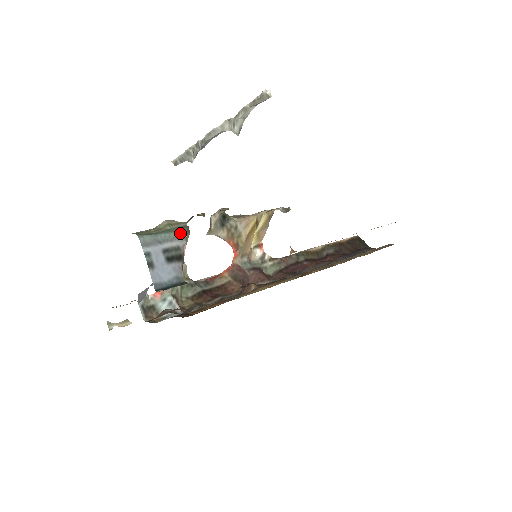
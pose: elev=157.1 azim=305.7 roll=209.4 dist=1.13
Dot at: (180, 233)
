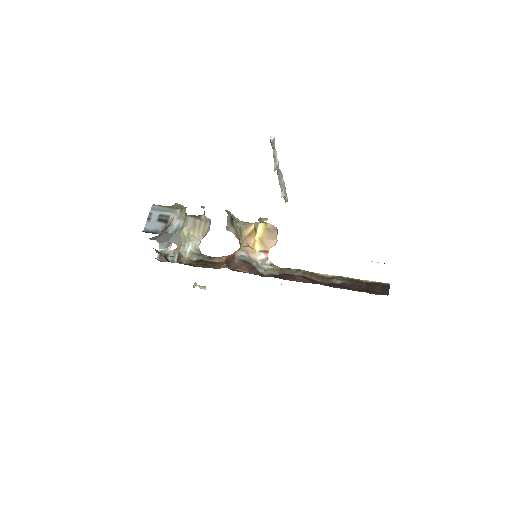
Dot at: (175, 210)
